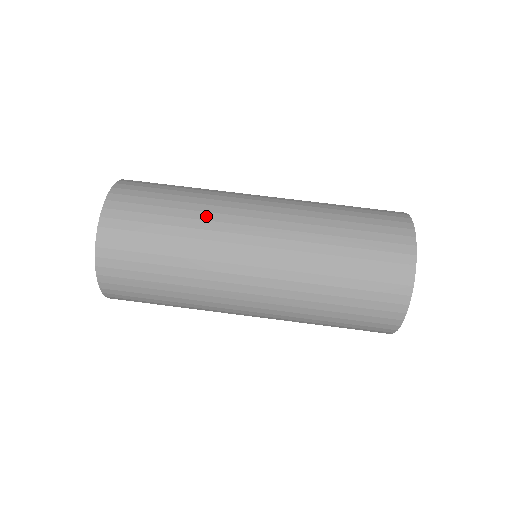
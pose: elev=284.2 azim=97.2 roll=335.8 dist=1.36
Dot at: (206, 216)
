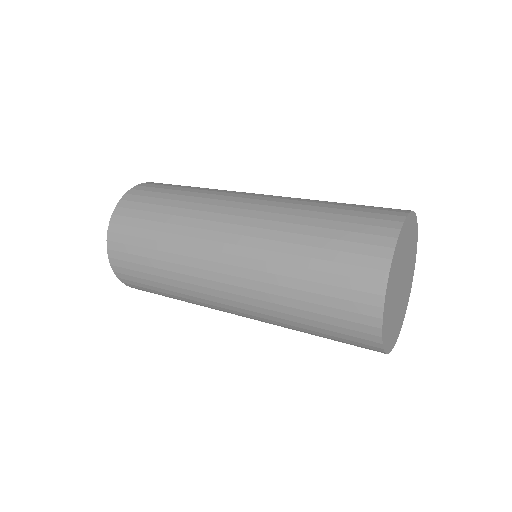
Dot at: occluded
